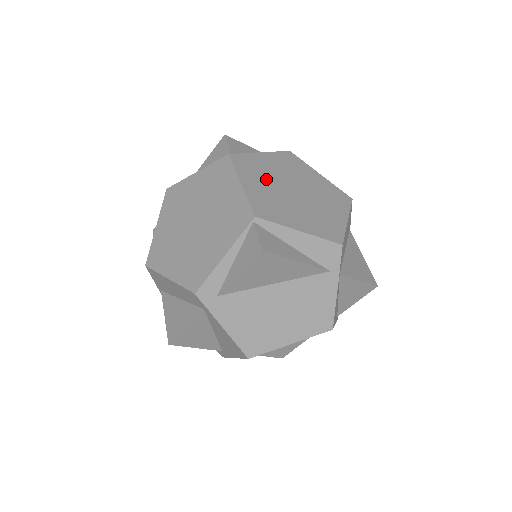
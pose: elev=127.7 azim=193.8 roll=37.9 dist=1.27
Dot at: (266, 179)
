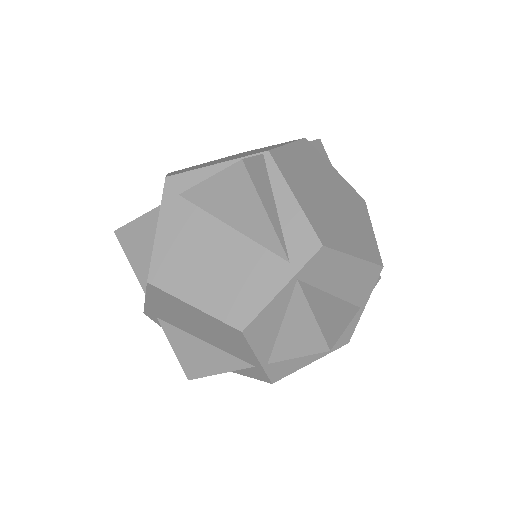
Dot at: (315, 169)
